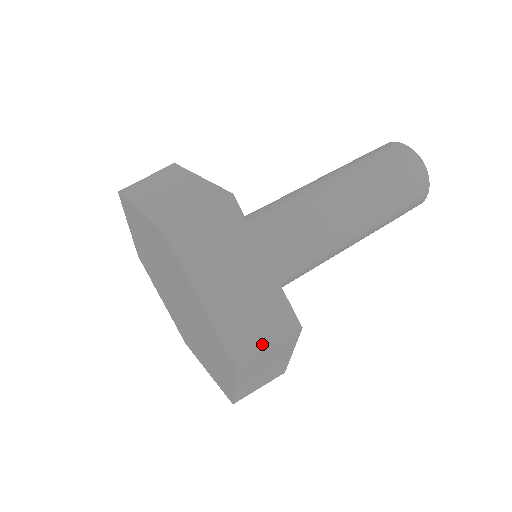
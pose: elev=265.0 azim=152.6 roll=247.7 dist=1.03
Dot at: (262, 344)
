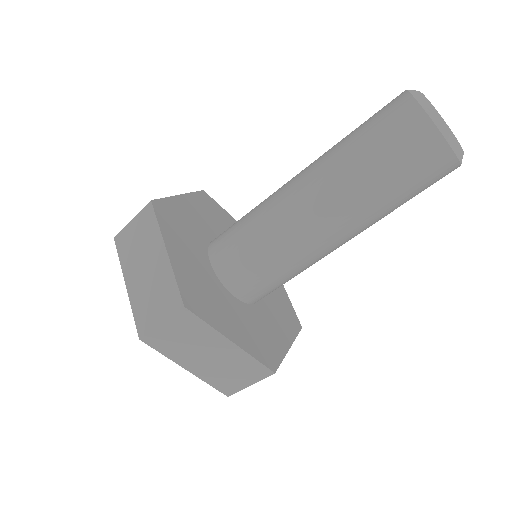
Dot at: (244, 385)
